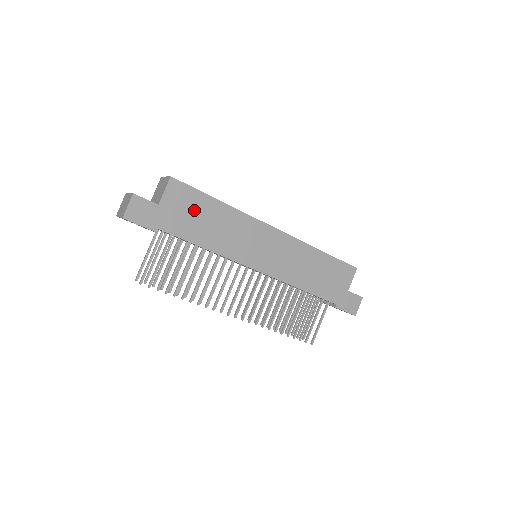
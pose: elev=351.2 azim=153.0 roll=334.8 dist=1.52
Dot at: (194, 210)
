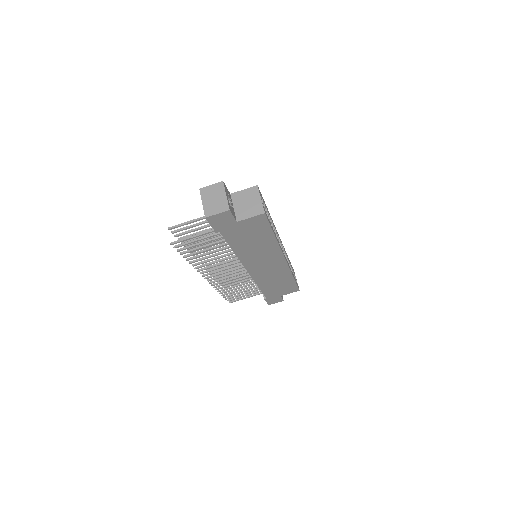
Dot at: (254, 233)
